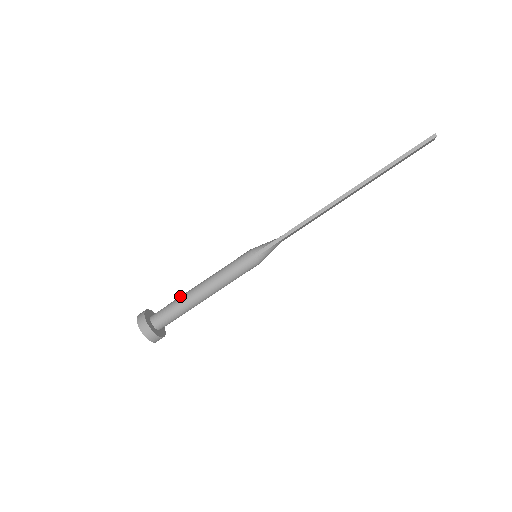
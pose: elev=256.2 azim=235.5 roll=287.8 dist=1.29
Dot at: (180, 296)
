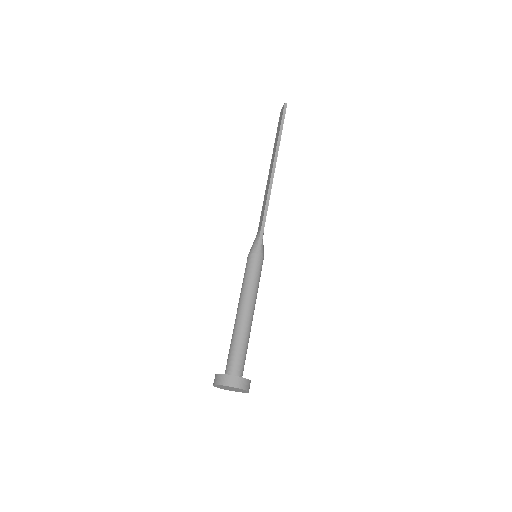
Dot at: (232, 335)
